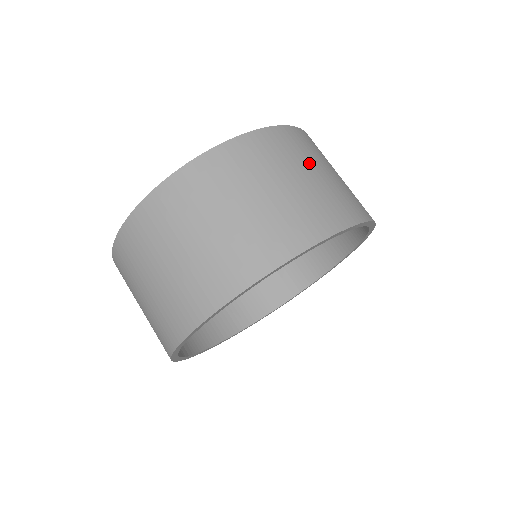
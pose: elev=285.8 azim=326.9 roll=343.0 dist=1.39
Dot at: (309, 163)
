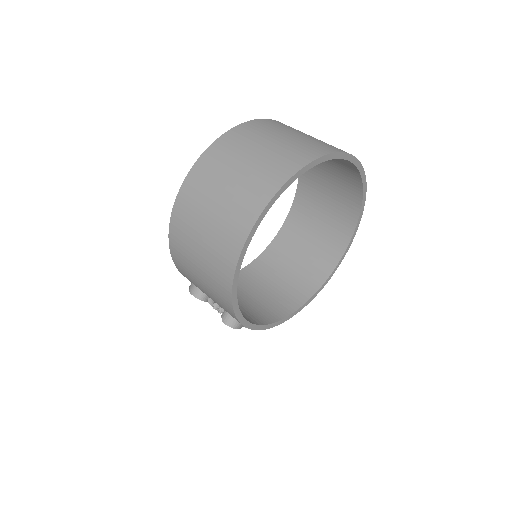
Dot at: occluded
